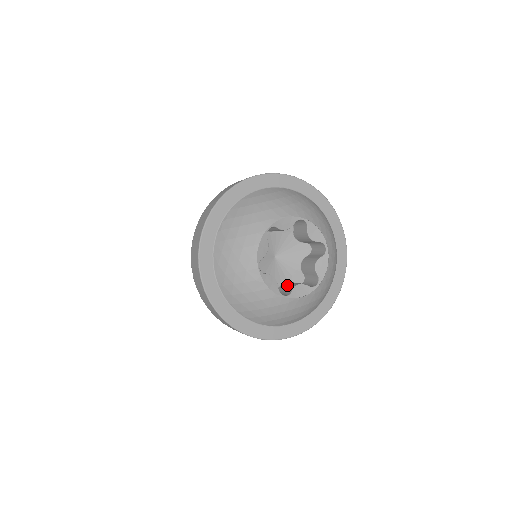
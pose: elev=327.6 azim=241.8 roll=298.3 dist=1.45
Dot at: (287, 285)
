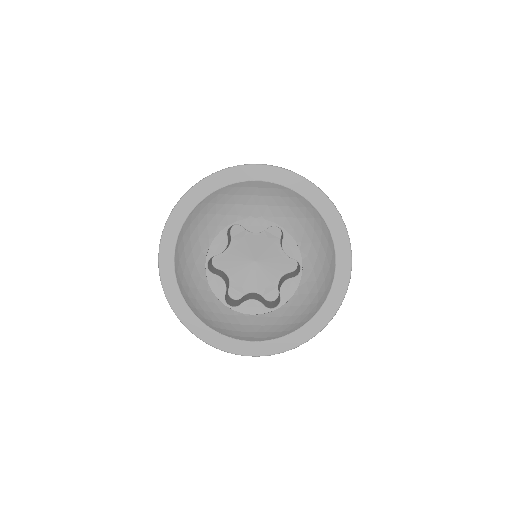
Dot at: (247, 296)
